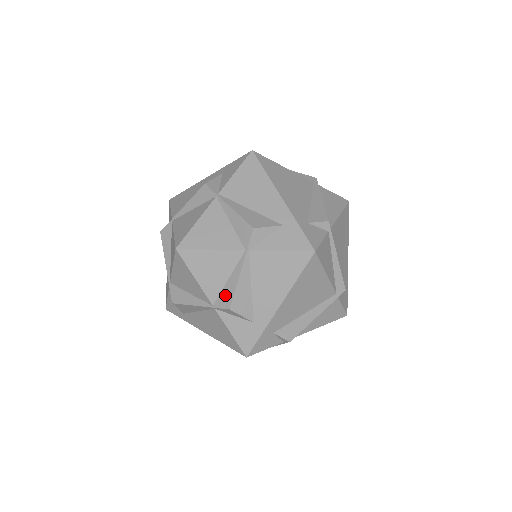
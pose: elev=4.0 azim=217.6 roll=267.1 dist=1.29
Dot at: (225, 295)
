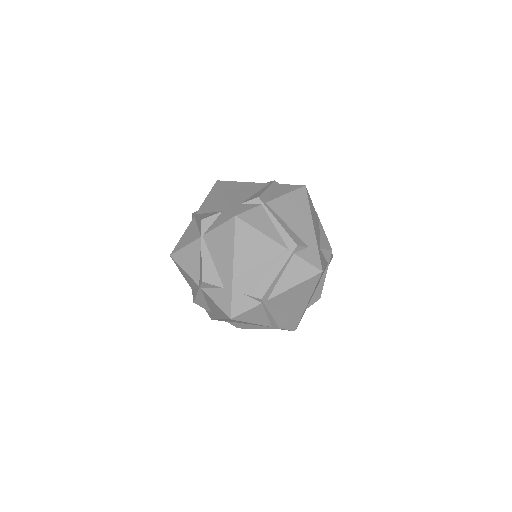
Dot at: (194, 293)
